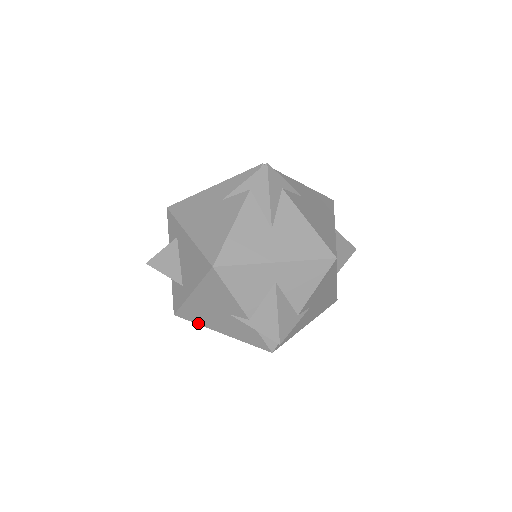
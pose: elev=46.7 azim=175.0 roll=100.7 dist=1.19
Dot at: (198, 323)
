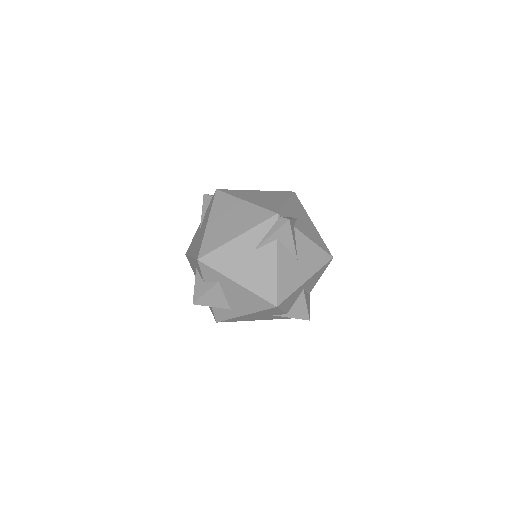
Dot at: occluded
